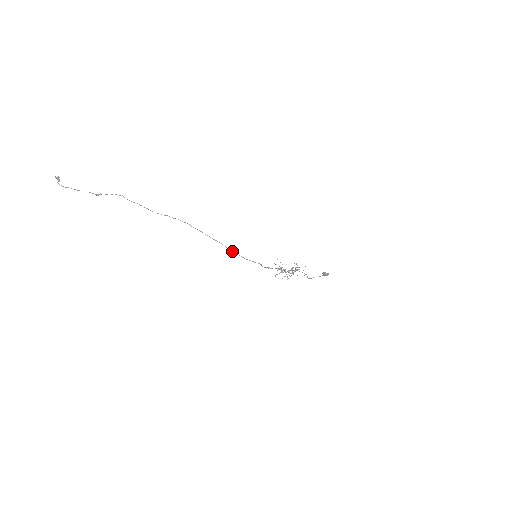
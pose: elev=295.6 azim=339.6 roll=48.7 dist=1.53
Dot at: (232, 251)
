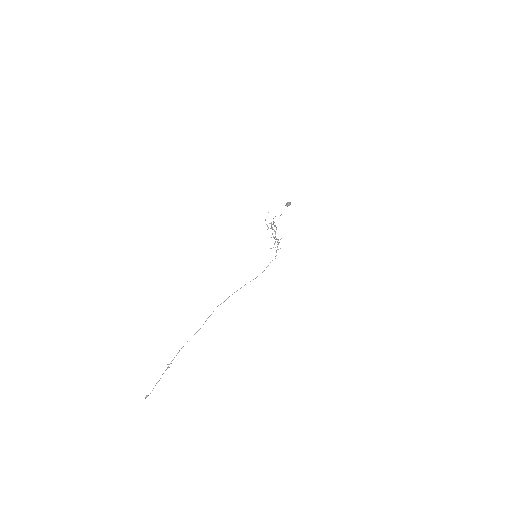
Dot at: occluded
